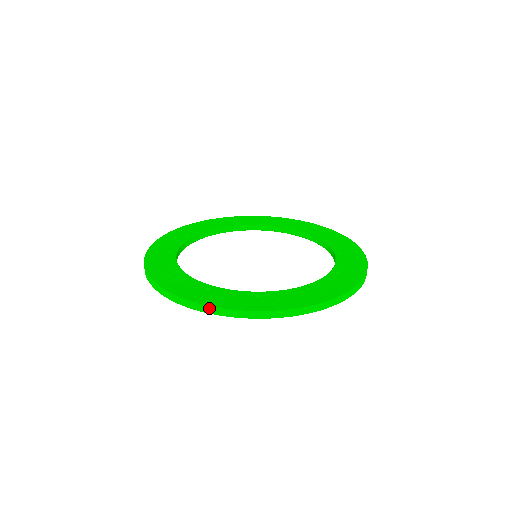
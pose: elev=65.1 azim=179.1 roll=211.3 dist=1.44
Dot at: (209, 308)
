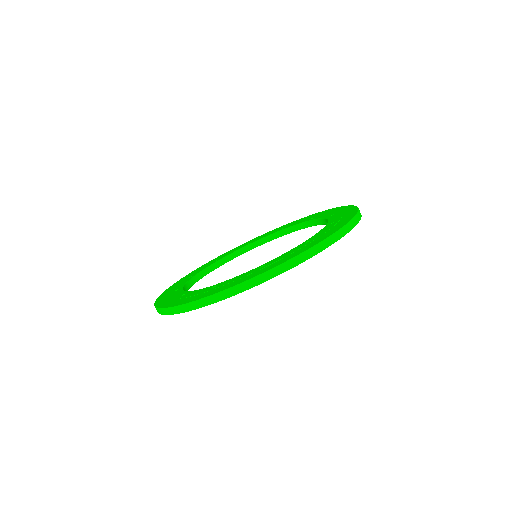
Dot at: (170, 309)
